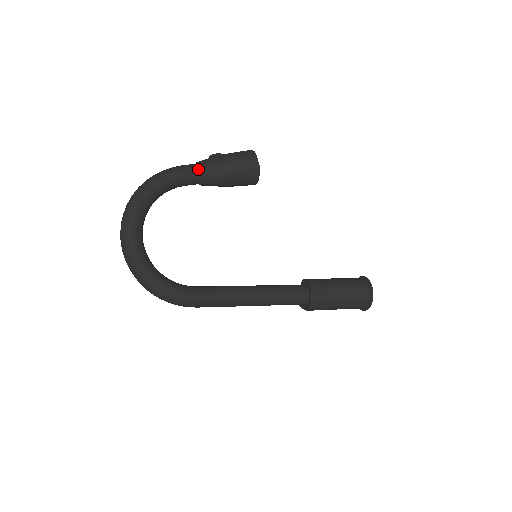
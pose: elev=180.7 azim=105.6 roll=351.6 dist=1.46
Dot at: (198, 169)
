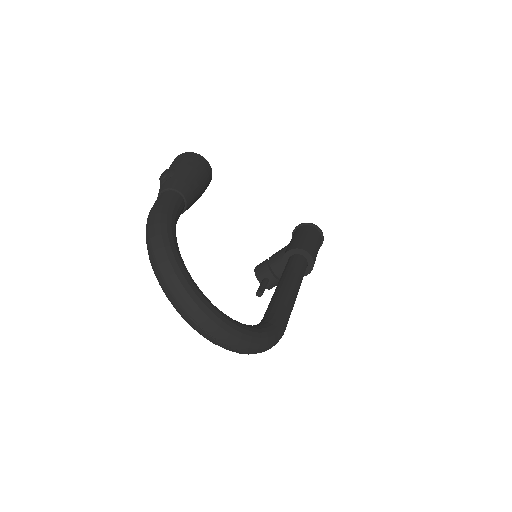
Dot at: (178, 194)
